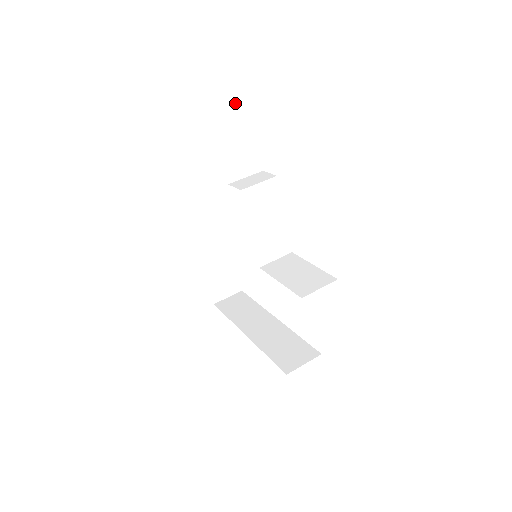
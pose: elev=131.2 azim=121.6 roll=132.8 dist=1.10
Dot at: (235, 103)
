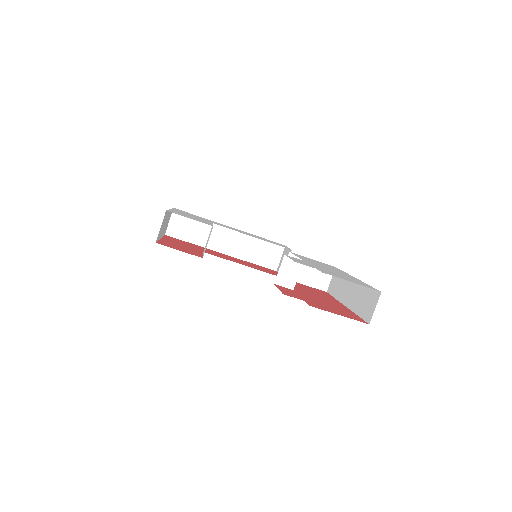
Dot at: occluded
